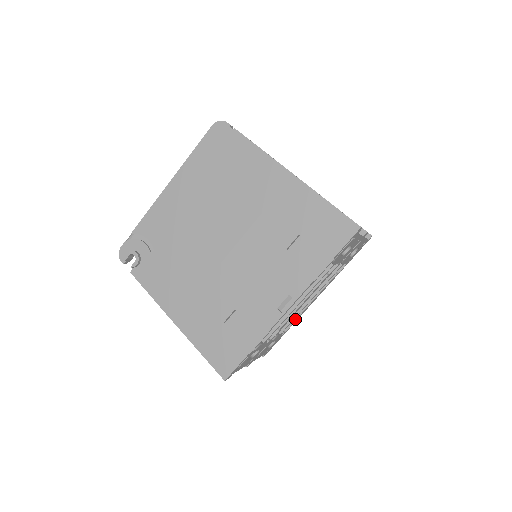
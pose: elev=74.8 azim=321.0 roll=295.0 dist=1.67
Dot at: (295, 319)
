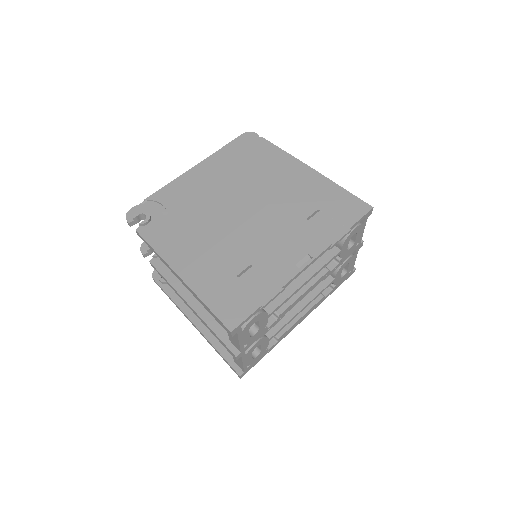
Dot at: (281, 335)
